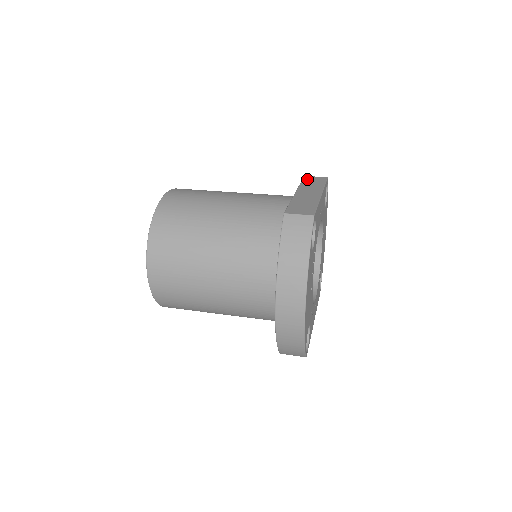
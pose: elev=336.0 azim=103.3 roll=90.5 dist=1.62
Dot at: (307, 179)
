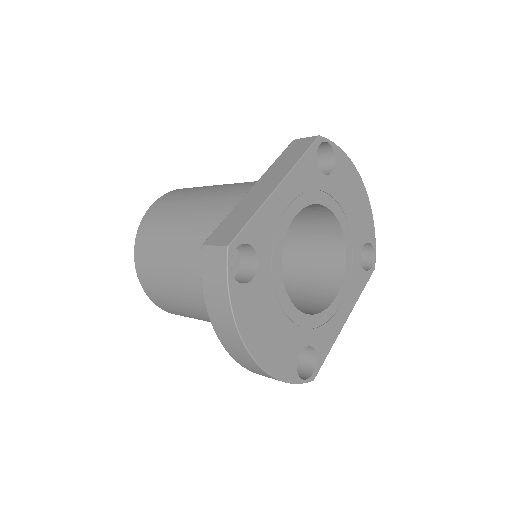
Dot at: (289, 148)
